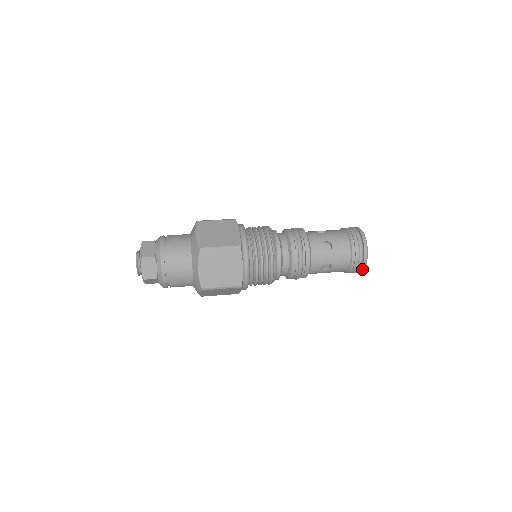
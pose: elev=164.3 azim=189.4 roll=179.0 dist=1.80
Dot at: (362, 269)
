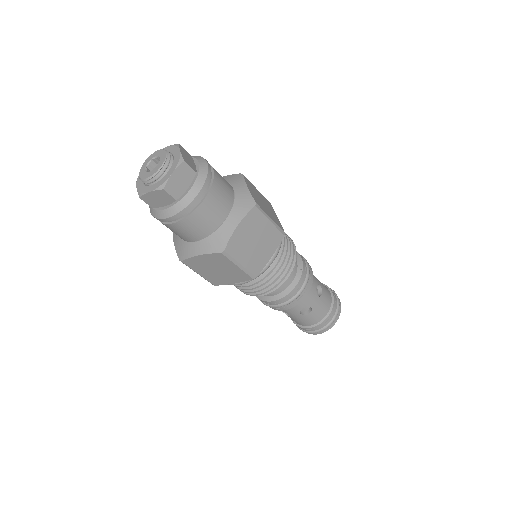
Dot at: occluded
